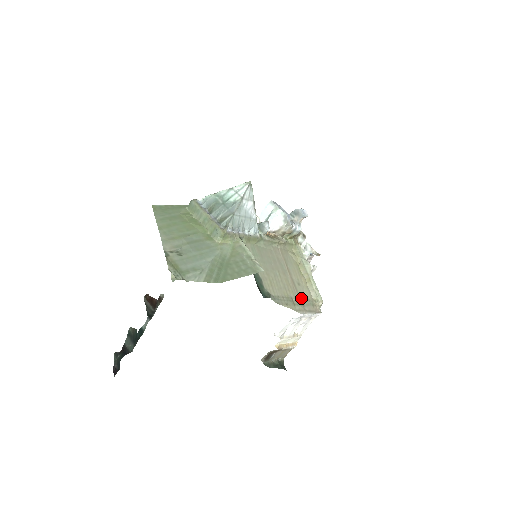
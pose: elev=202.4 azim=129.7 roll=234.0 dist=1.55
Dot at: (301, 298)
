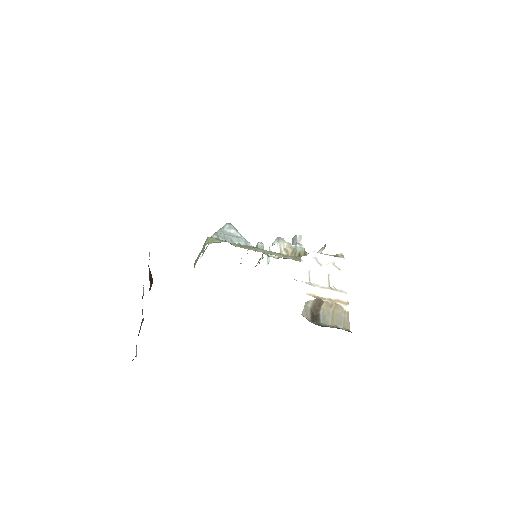
Dot at: occluded
